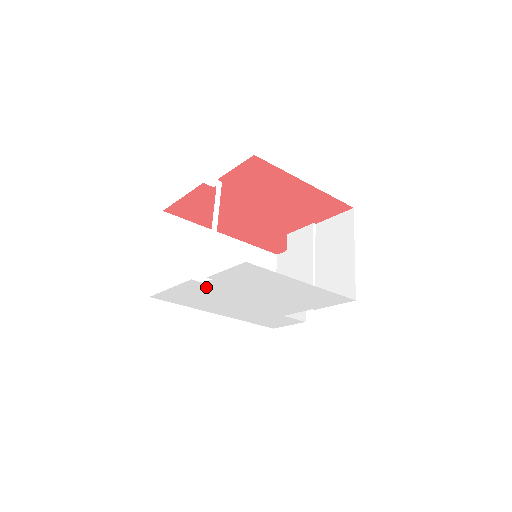
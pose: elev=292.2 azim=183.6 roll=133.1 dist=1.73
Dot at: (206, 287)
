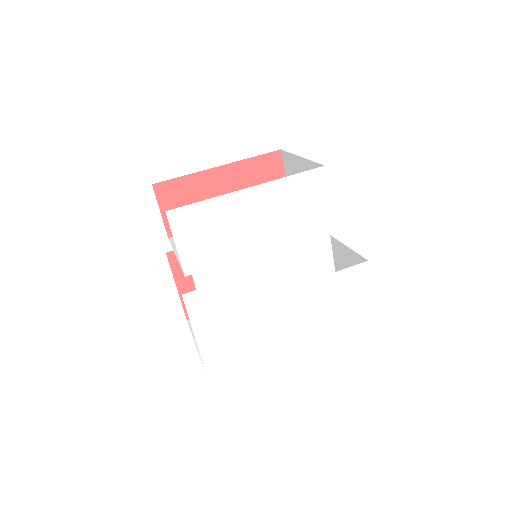
Dot at: (209, 295)
